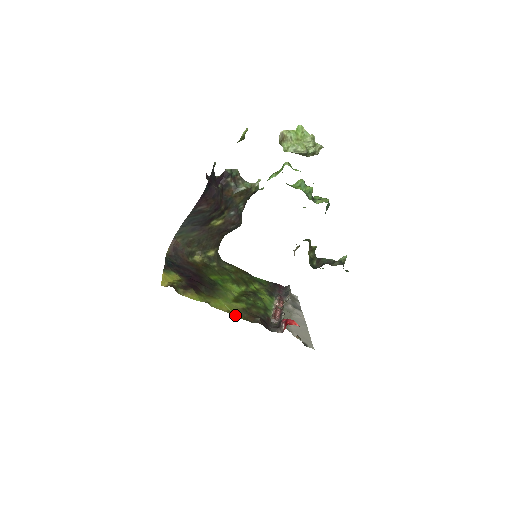
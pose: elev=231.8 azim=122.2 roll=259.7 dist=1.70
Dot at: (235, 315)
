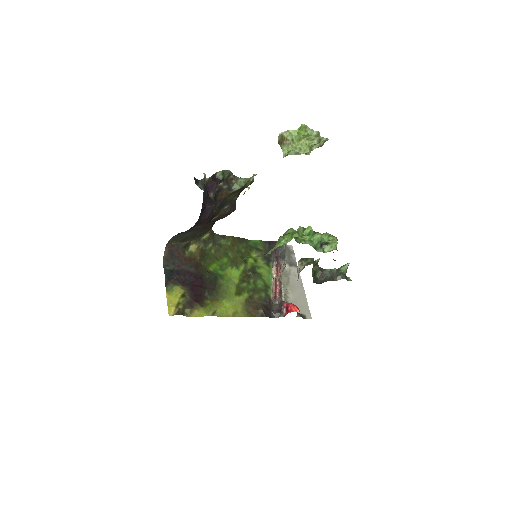
Dot at: (240, 316)
